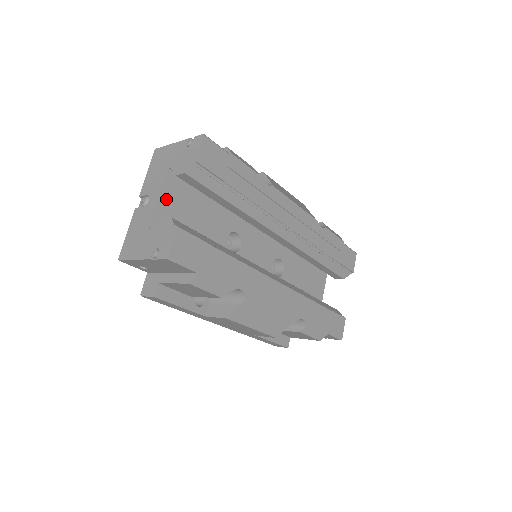
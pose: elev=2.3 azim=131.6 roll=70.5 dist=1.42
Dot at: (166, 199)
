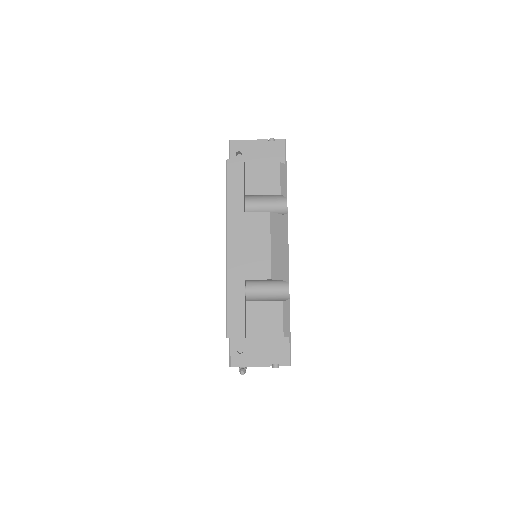
Dot at: occluded
